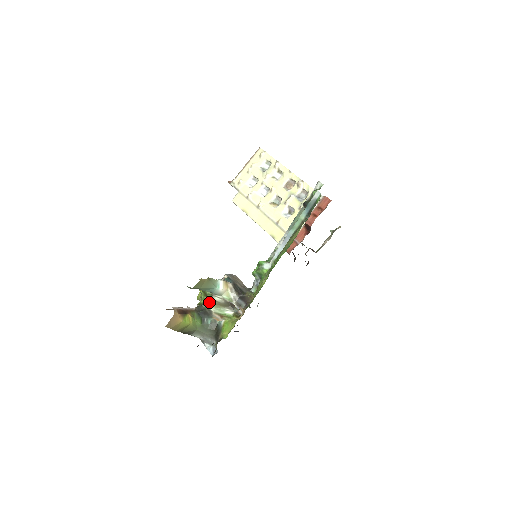
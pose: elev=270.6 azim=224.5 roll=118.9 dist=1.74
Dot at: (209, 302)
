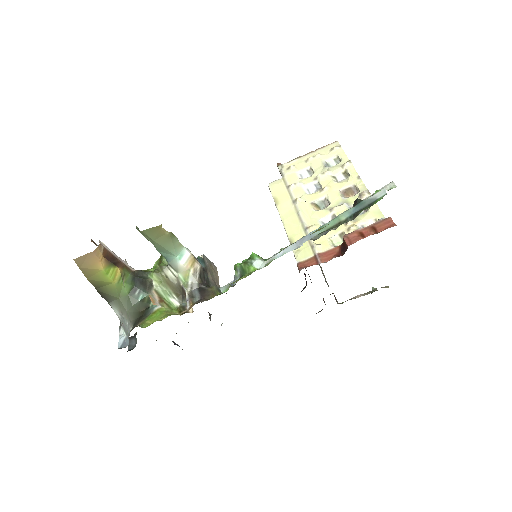
Dot at: (157, 272)
